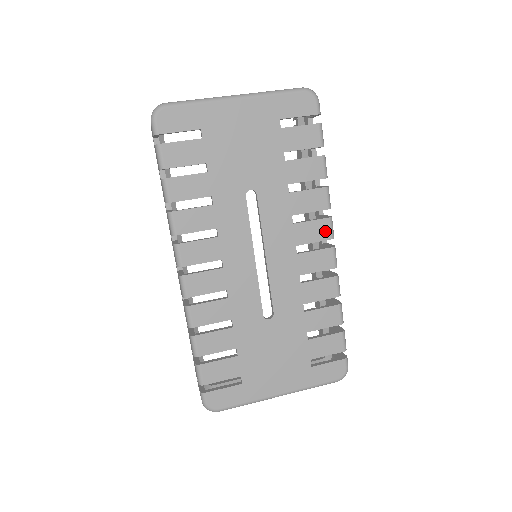
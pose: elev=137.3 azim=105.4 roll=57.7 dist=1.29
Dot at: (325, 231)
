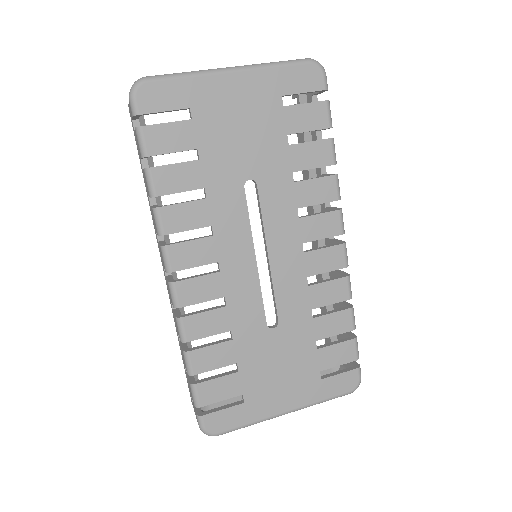
Dot at: (335, 225)
